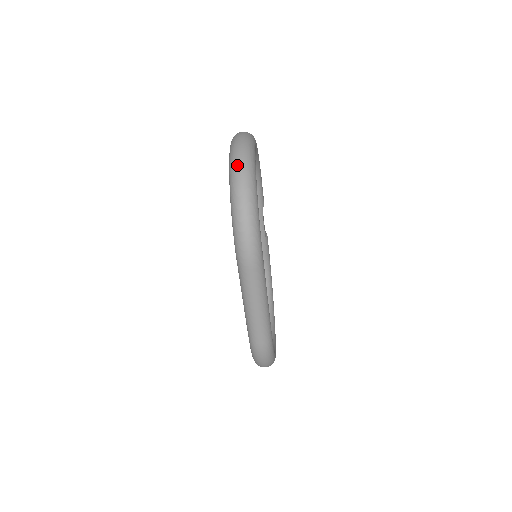
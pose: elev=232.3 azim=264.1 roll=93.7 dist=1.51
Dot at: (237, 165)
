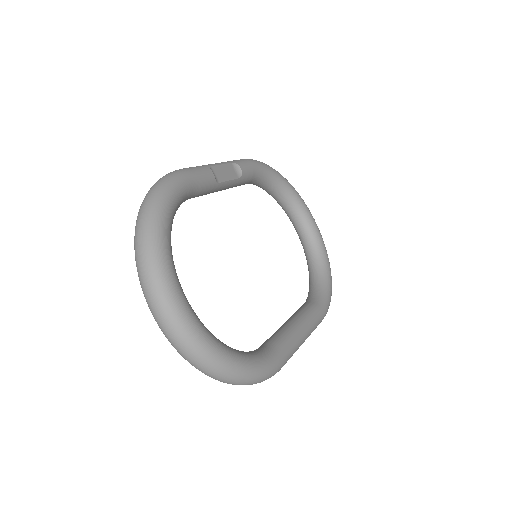
Dot at: (193, 365)
